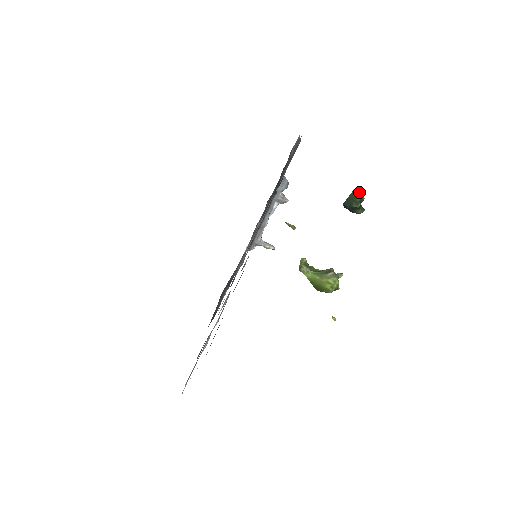
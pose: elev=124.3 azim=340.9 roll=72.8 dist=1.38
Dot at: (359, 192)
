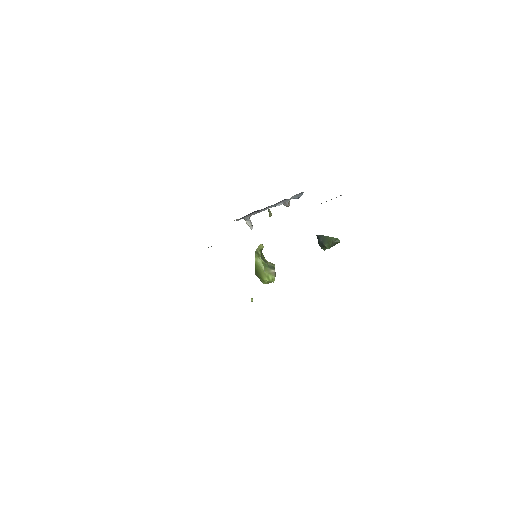
Dot at: (337, 242)
